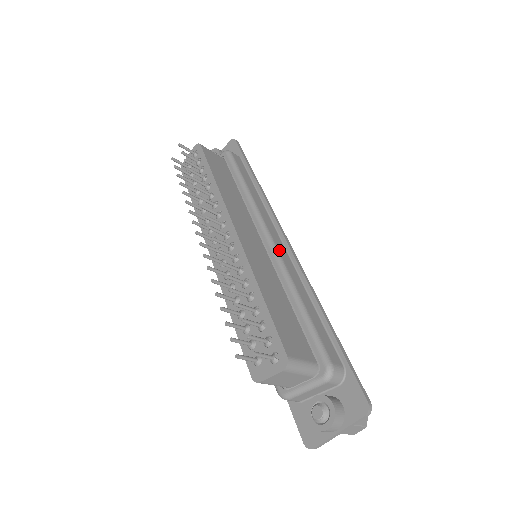
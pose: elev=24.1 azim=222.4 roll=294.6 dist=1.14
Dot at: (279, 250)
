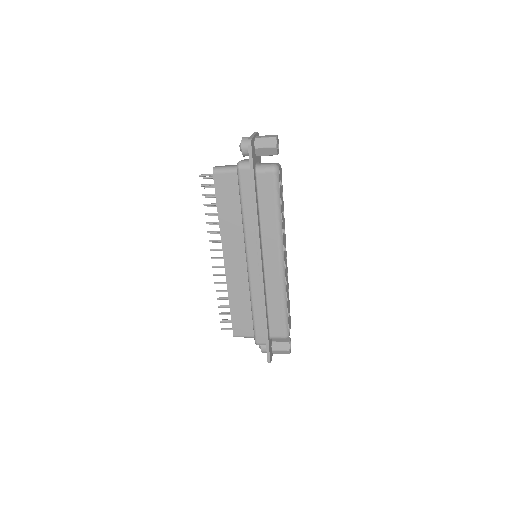
Dot at: (251, 275)
